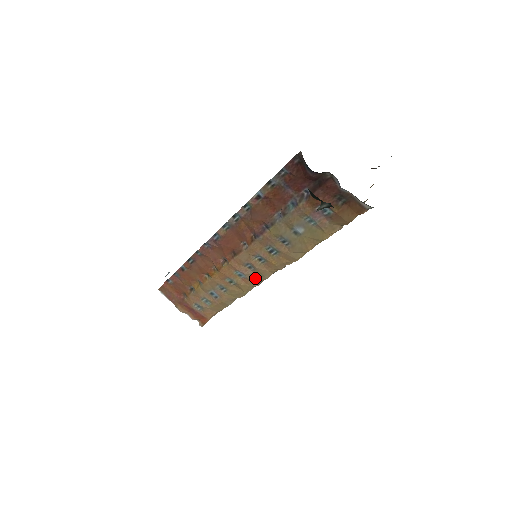
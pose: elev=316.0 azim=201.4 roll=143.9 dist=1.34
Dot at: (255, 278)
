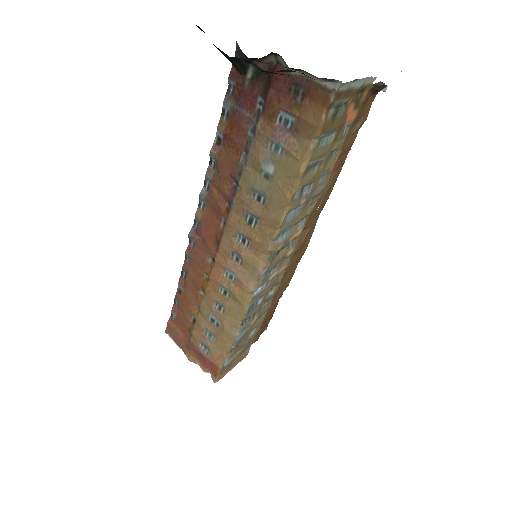
Dot at: (248, 277)
